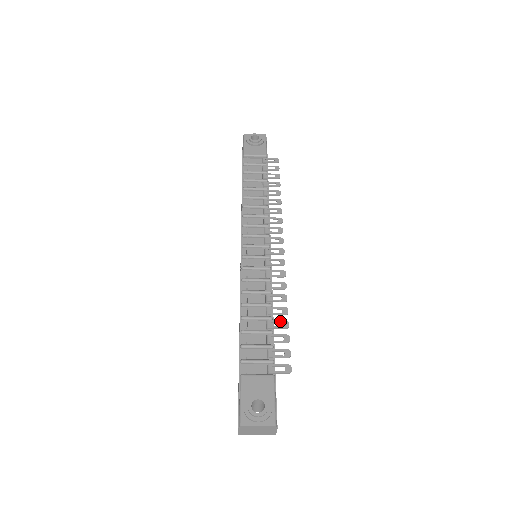
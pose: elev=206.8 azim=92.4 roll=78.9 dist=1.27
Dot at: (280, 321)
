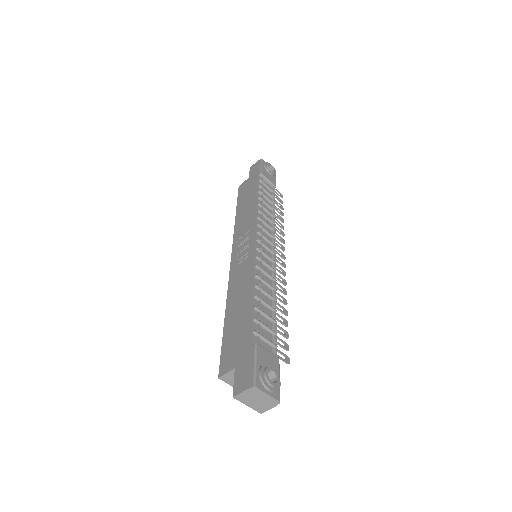
Dot at: occluded
